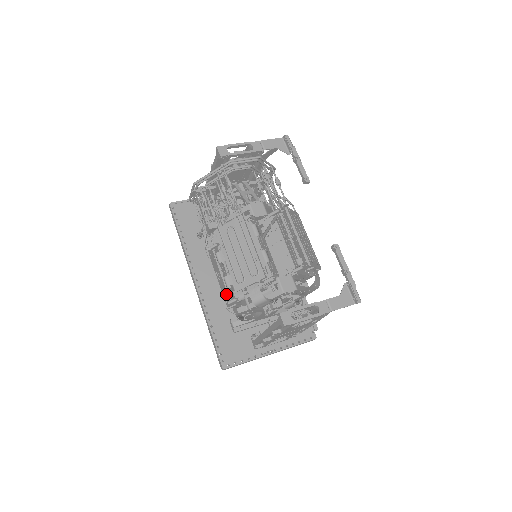
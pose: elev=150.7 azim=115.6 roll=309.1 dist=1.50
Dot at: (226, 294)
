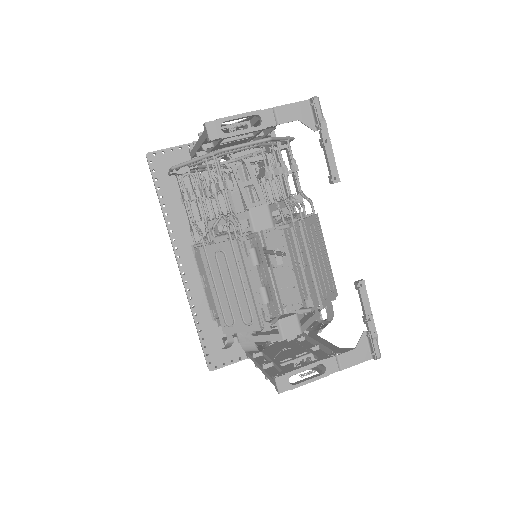
Dot at: occluded
